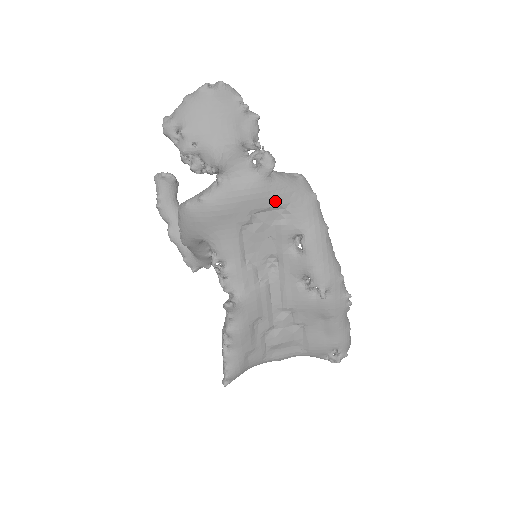
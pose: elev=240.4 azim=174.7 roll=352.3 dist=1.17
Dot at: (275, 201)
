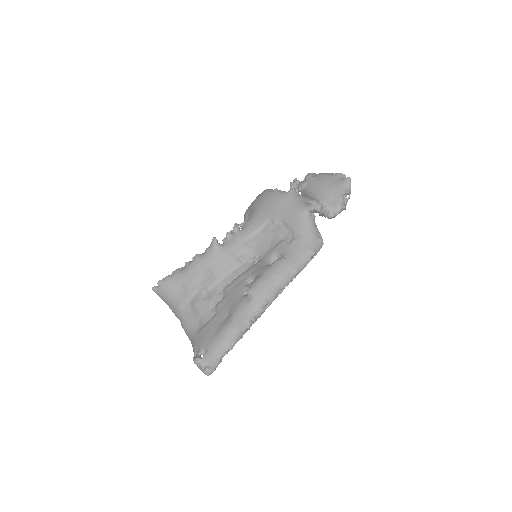
Dot at: (296, 226)
